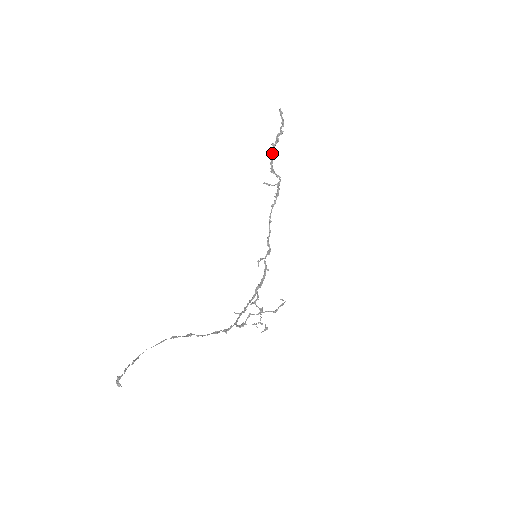
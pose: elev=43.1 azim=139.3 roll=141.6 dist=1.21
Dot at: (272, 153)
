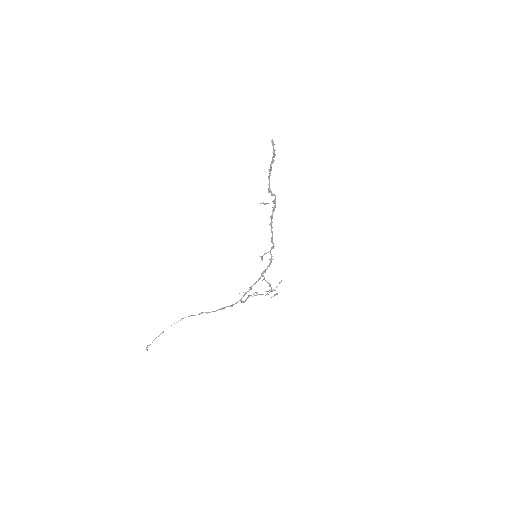
Dot at: (269, 176)
